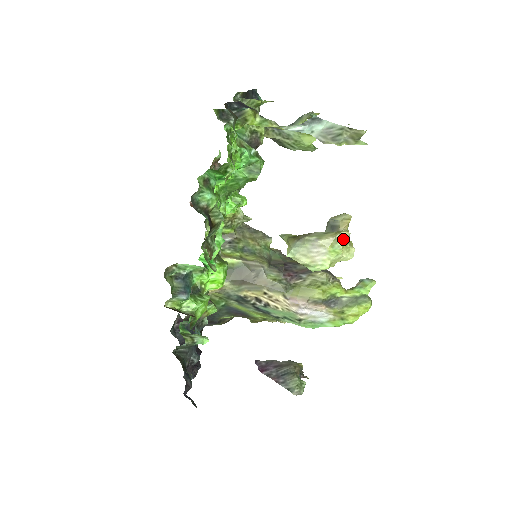
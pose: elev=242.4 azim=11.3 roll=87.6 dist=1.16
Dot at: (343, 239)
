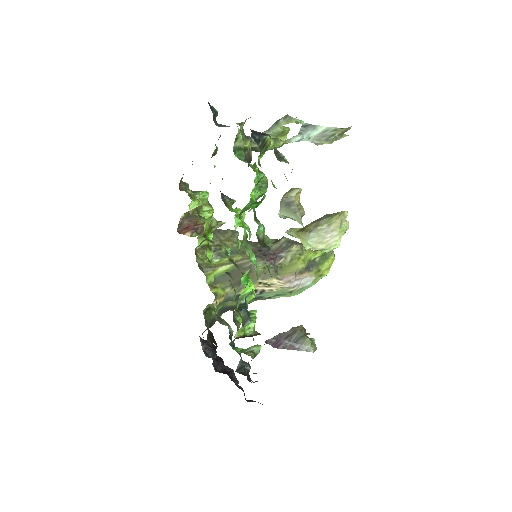
Dot at: (345, 218)
